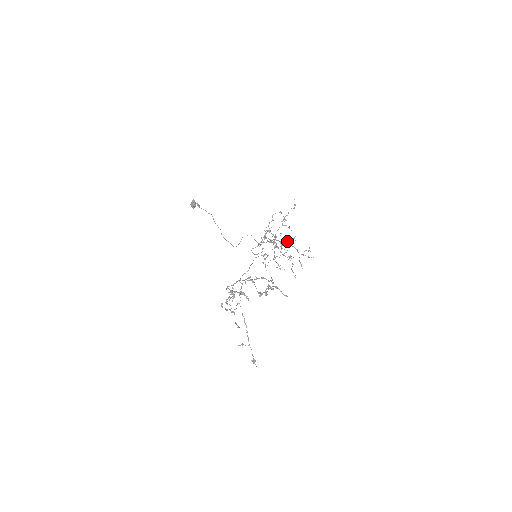
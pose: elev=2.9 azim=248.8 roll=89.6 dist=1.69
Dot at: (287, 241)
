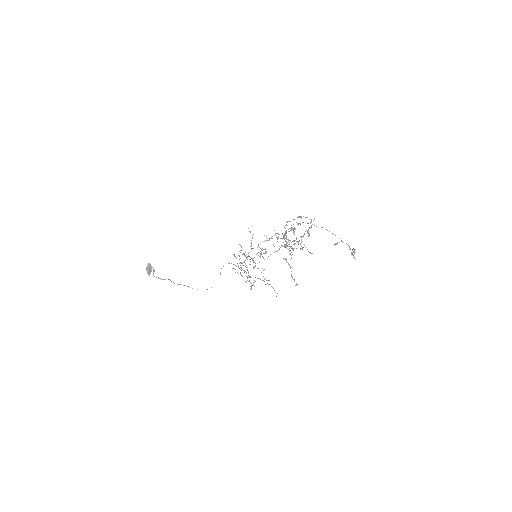
Dot at: occluded
